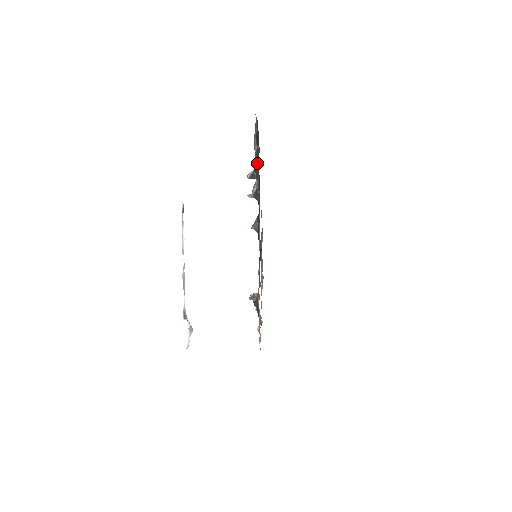
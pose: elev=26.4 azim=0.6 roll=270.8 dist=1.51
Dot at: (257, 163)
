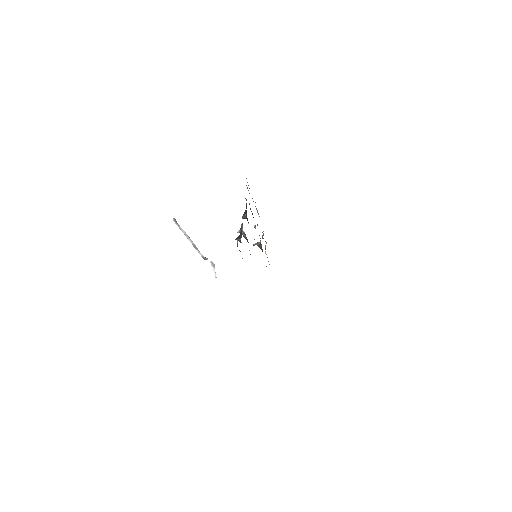
Dot at: occluded
